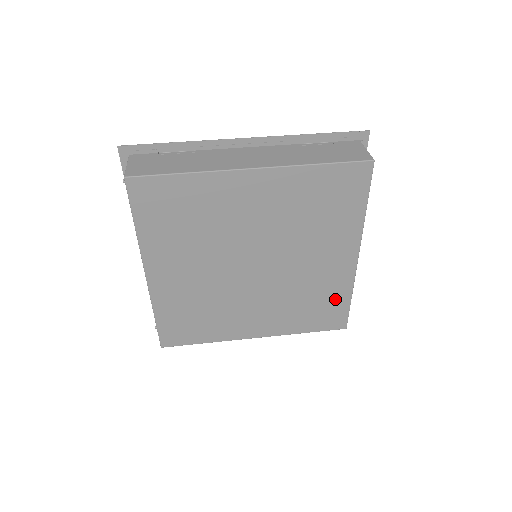
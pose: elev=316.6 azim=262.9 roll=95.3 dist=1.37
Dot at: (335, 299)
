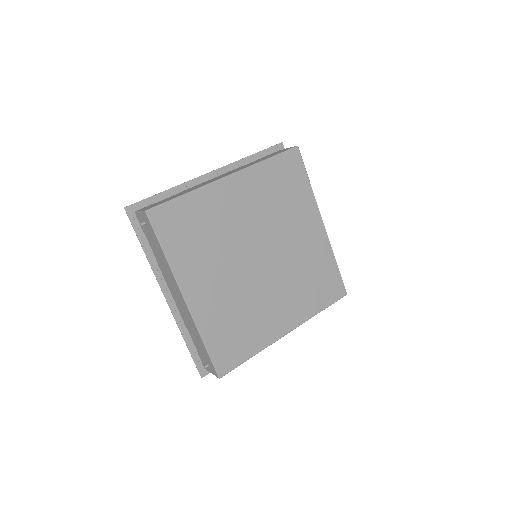
Dot at: (326, 268)
